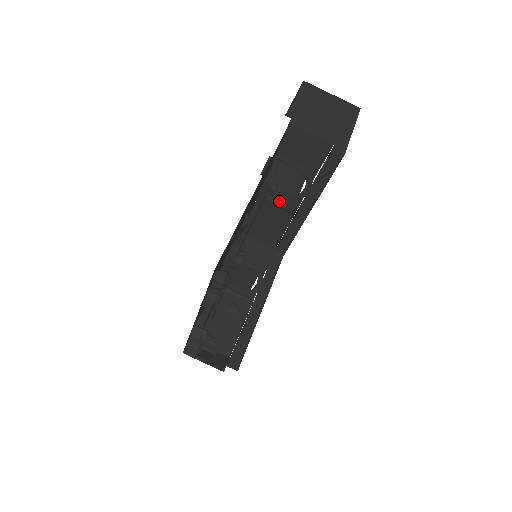
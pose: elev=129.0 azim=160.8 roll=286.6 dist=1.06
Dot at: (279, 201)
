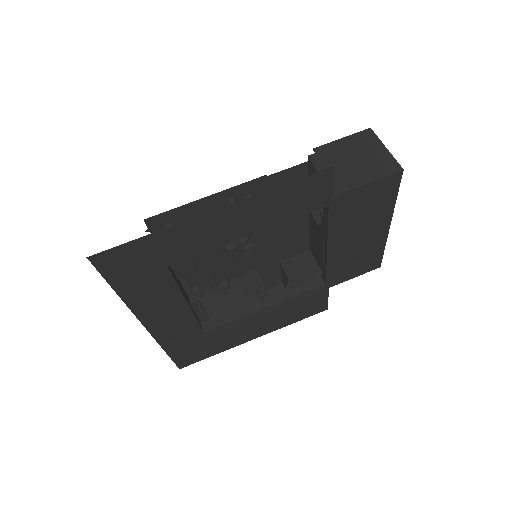
Dot at: occluded
